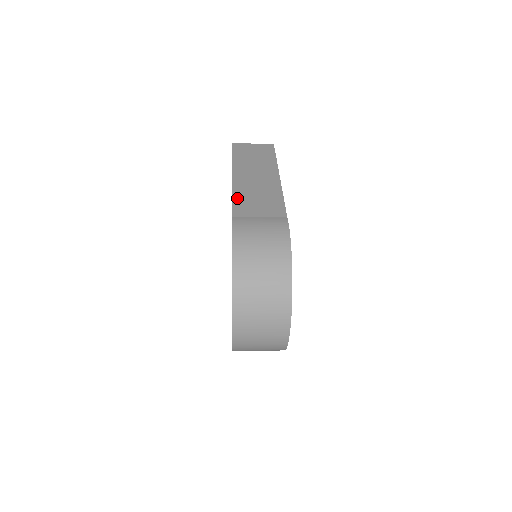
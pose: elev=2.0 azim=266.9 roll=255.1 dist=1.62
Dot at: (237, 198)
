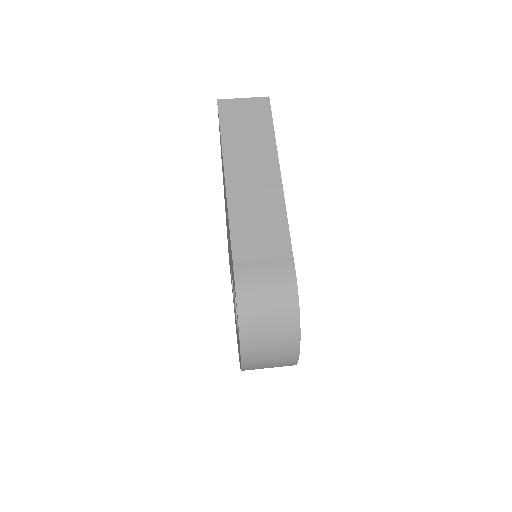
Dot at: (234, 224)
